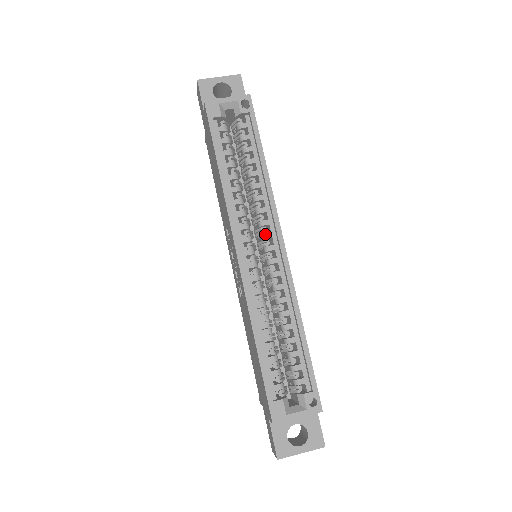
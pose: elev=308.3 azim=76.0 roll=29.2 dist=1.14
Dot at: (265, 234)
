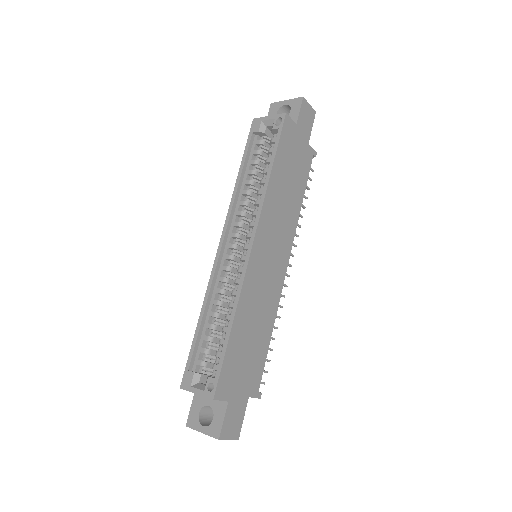
Dot at: (248, 233)
